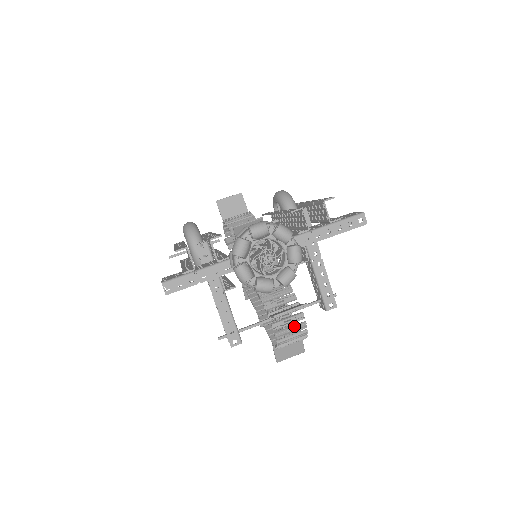
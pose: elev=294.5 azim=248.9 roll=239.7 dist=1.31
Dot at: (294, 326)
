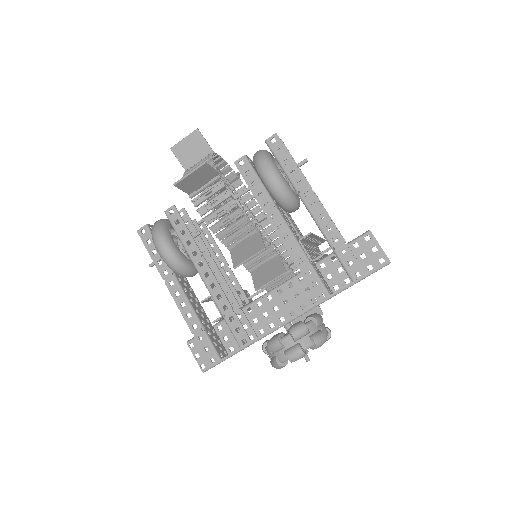
Dot at: occluded
